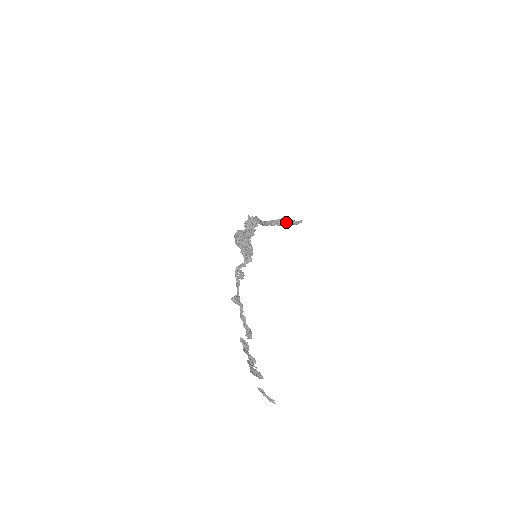
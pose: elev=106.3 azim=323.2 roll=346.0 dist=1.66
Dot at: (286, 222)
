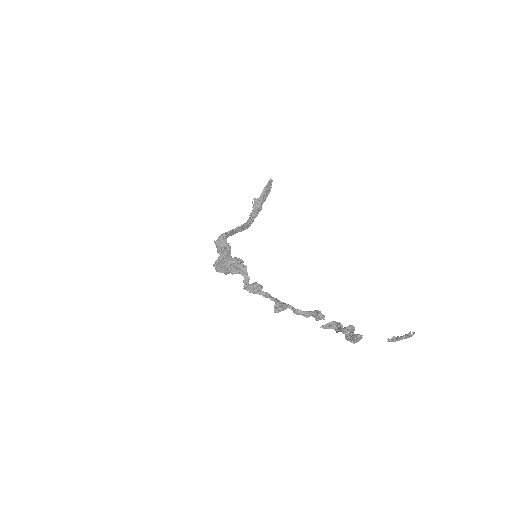
Dot at: (260, 199)
